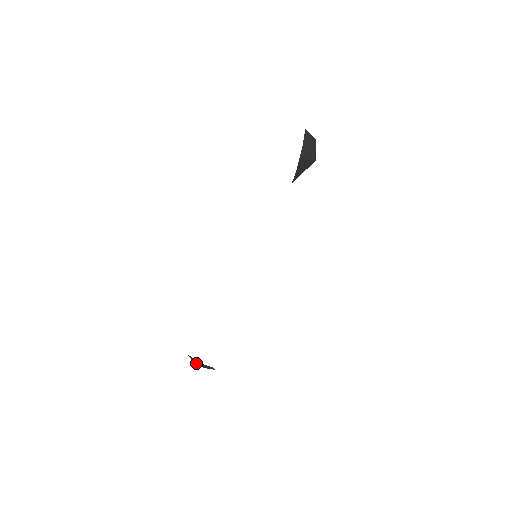
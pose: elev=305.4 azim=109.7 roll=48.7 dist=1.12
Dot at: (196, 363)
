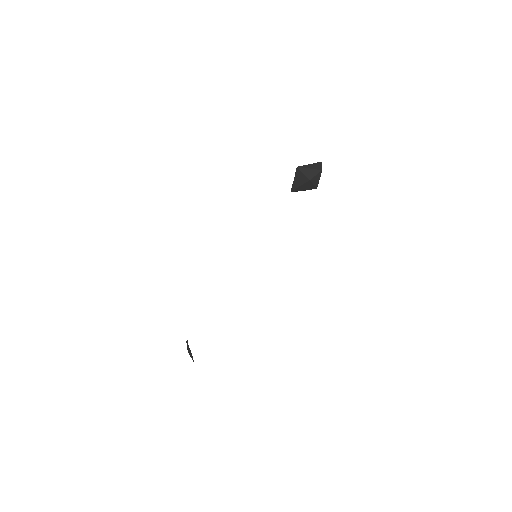
Dot at: occluded
